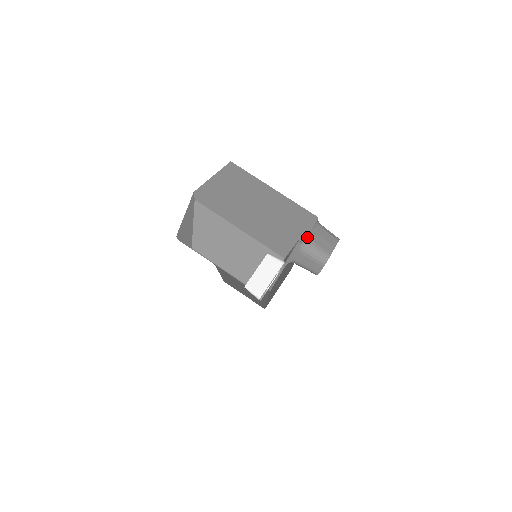
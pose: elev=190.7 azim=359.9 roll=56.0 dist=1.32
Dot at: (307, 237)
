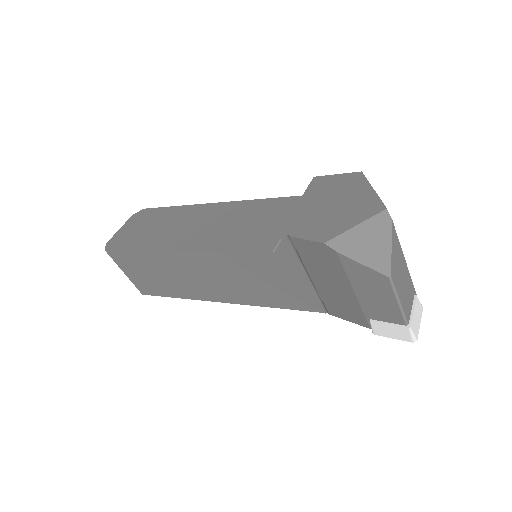
Dot at: occluded
